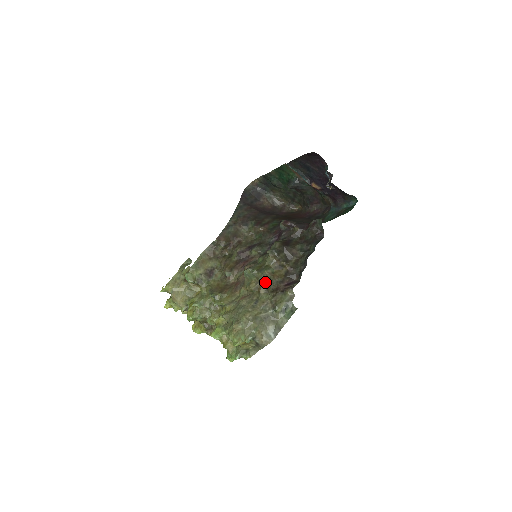
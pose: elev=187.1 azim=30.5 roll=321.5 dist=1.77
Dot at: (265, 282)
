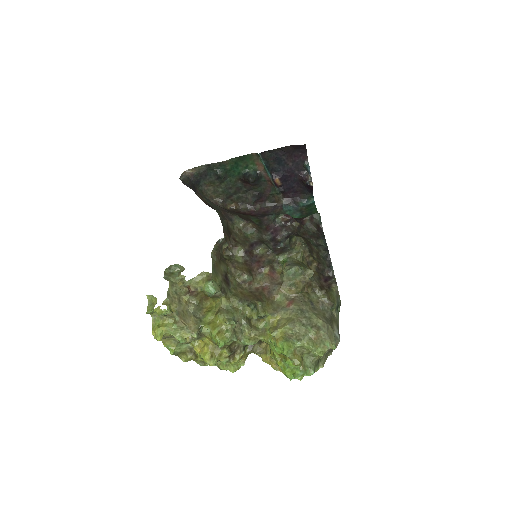
Dot at: (311, 280)
